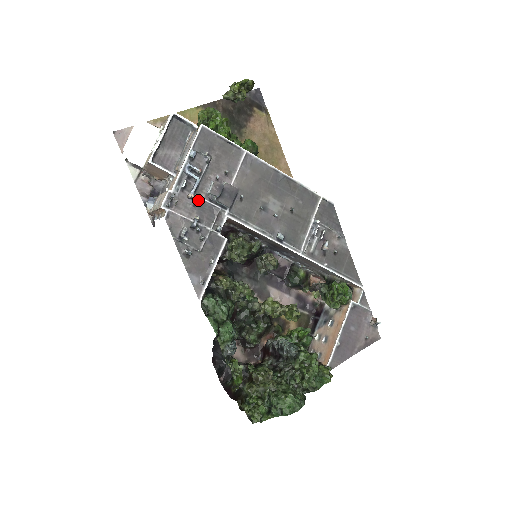
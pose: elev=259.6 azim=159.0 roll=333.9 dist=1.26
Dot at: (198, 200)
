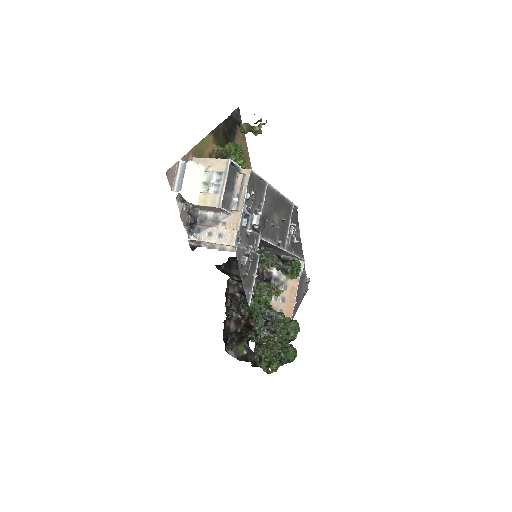
Dot at: occluded
